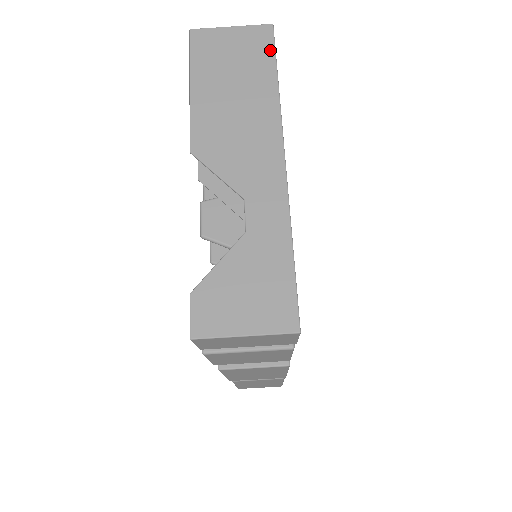
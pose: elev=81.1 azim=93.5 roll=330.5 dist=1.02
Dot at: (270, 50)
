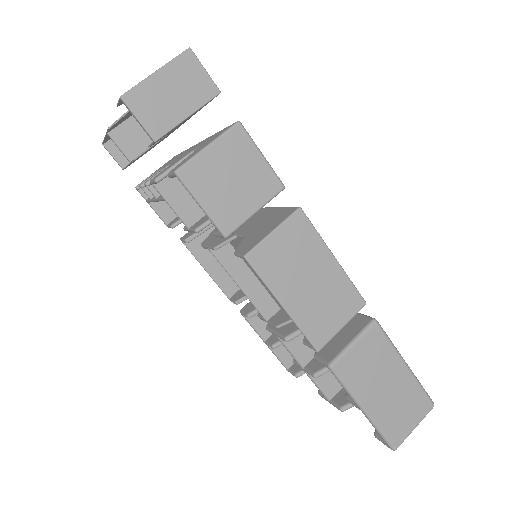
Dot at: occluded
